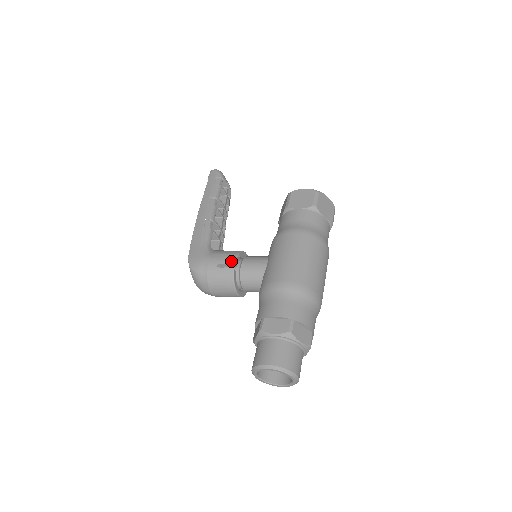
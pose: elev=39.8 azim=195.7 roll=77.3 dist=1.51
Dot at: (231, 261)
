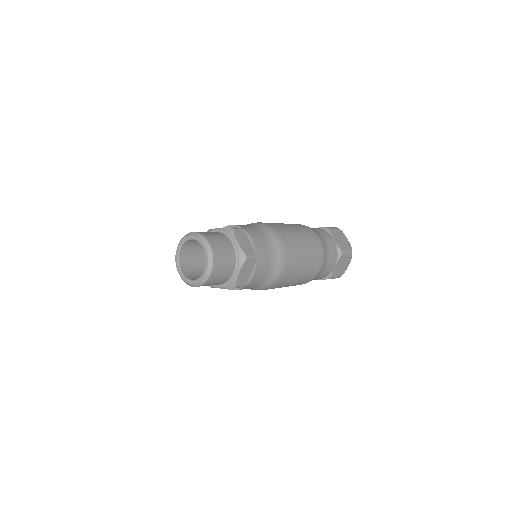
Dot at: occluded
